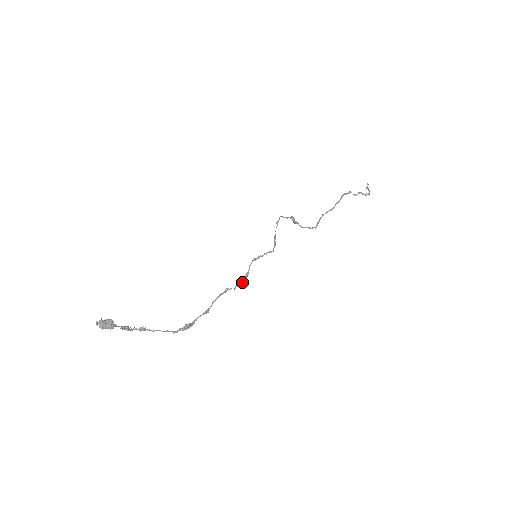
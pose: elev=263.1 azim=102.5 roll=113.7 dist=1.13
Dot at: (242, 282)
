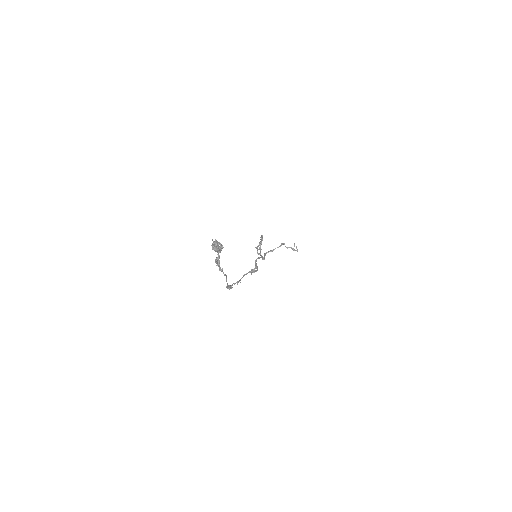
Dot at: (256, 270)
